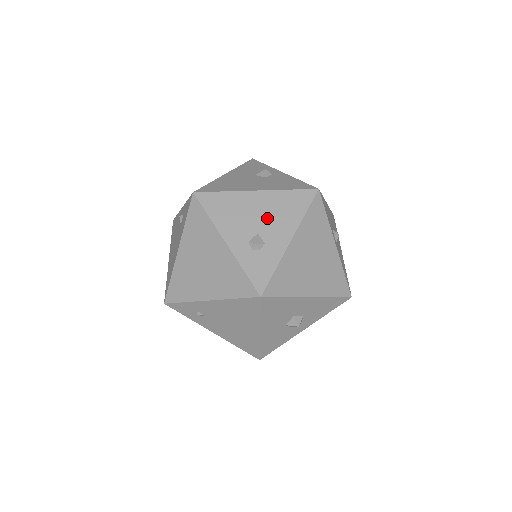
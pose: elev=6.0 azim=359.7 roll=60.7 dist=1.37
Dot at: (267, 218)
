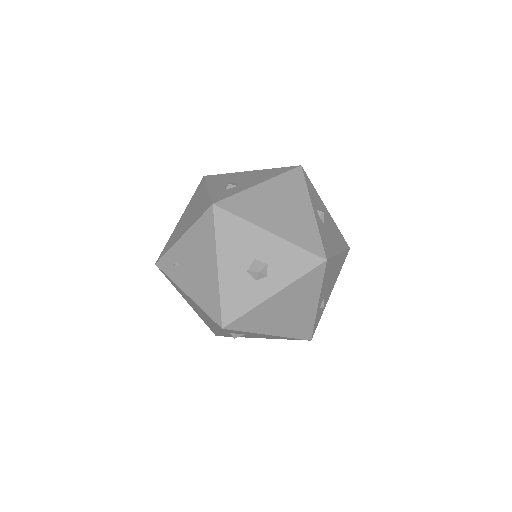
Dot at: (249, 178)
